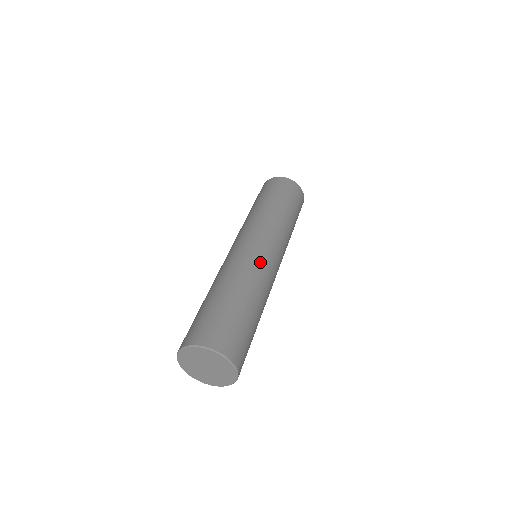
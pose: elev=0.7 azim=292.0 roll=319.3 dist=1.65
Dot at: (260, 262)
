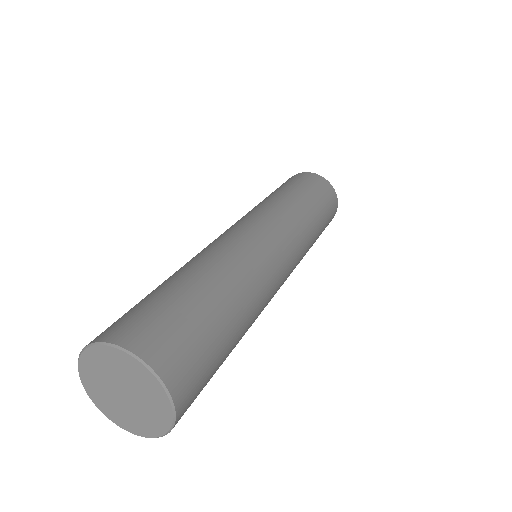
Dot at: (257, 252)
